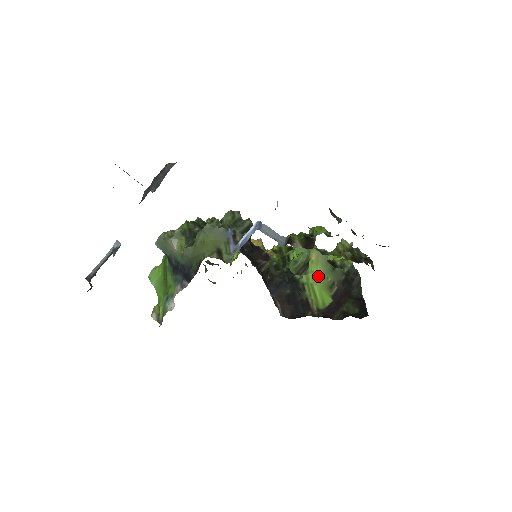
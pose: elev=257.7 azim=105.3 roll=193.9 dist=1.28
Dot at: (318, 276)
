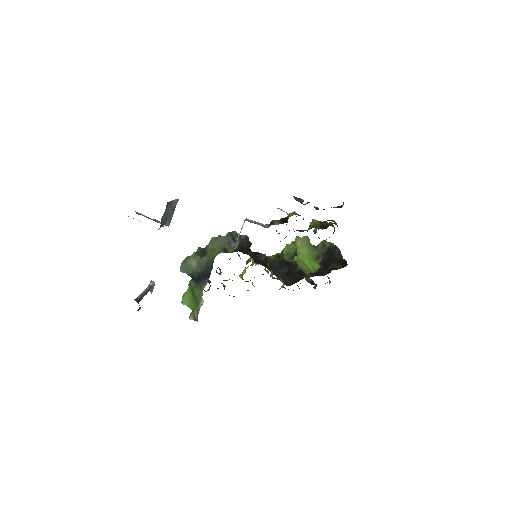
Dot at: (305, 254)
